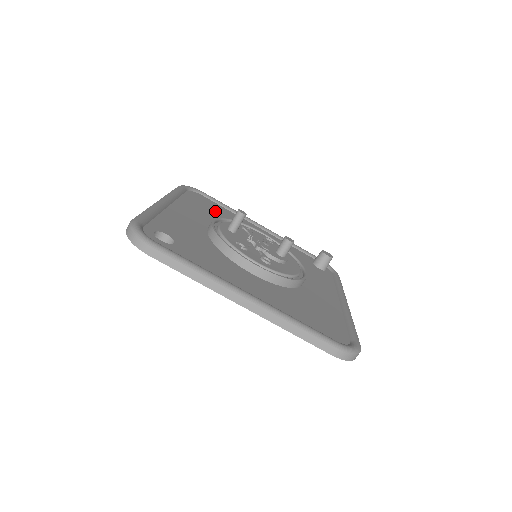
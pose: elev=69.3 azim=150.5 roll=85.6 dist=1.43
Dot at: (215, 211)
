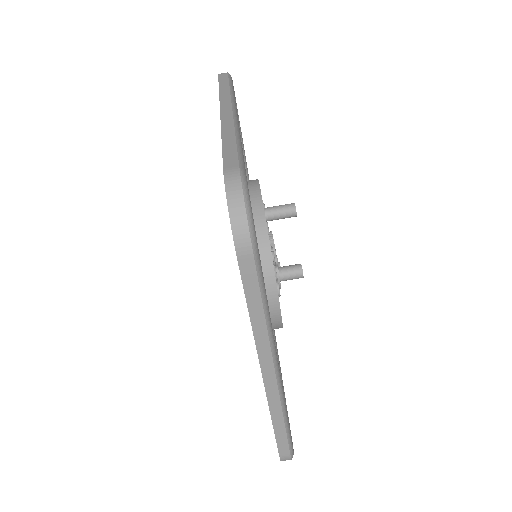
Dot at: occluded
